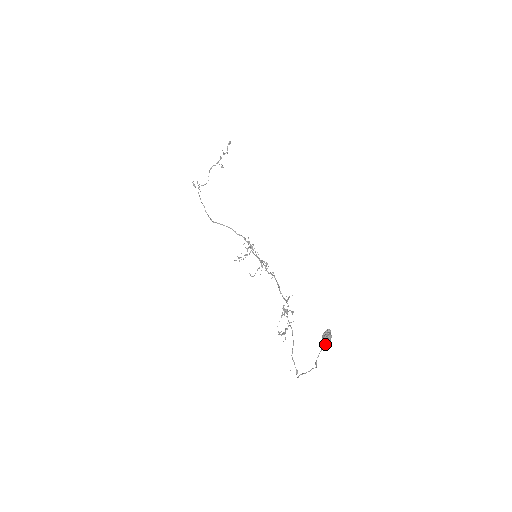
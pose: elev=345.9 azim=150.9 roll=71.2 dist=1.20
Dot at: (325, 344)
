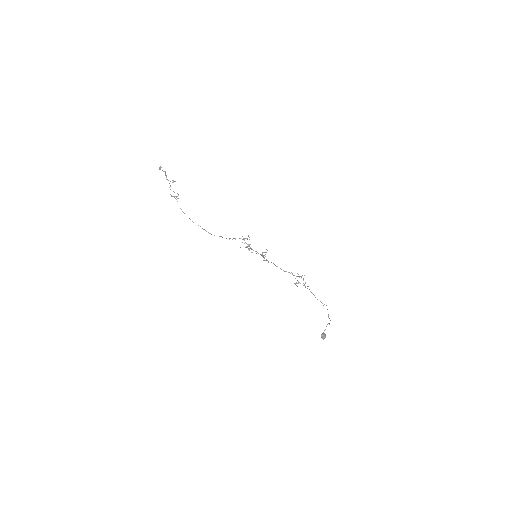
Dot at: (325, 337)
